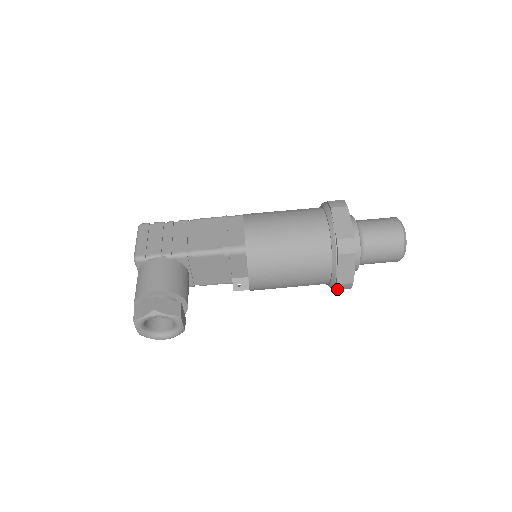
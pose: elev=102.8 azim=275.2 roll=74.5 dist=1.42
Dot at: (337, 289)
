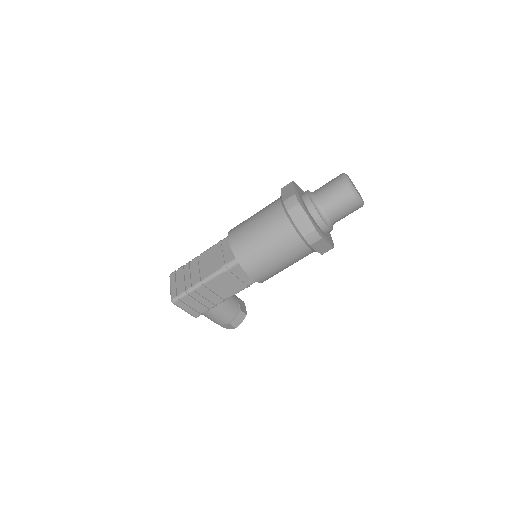
Dot at: occluded
